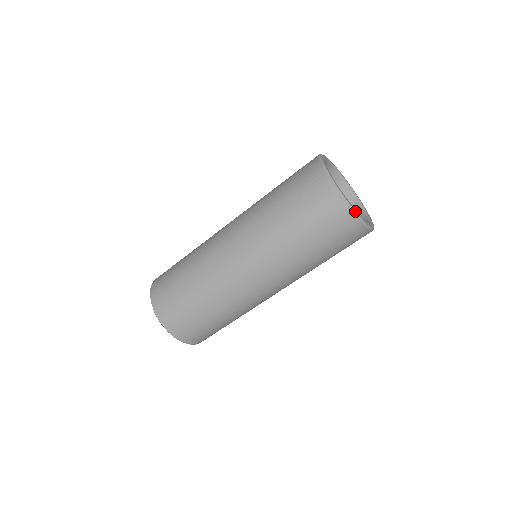
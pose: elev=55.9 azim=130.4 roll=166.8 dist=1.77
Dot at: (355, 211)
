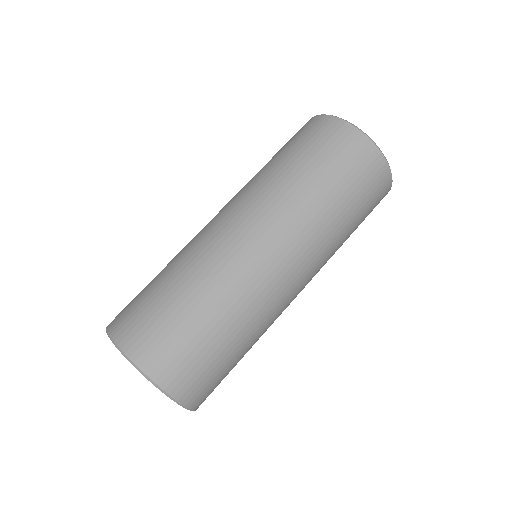
Dot at: (333, 116)
